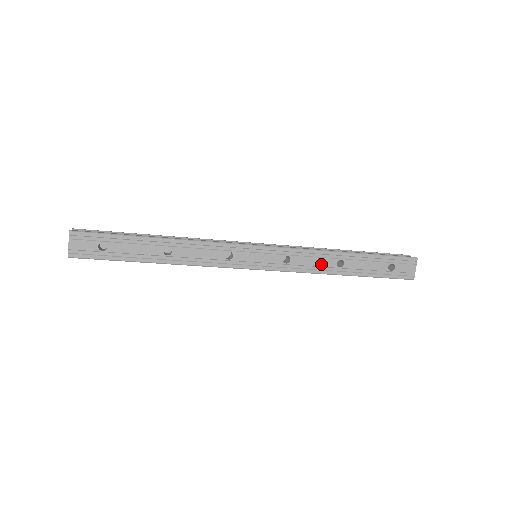
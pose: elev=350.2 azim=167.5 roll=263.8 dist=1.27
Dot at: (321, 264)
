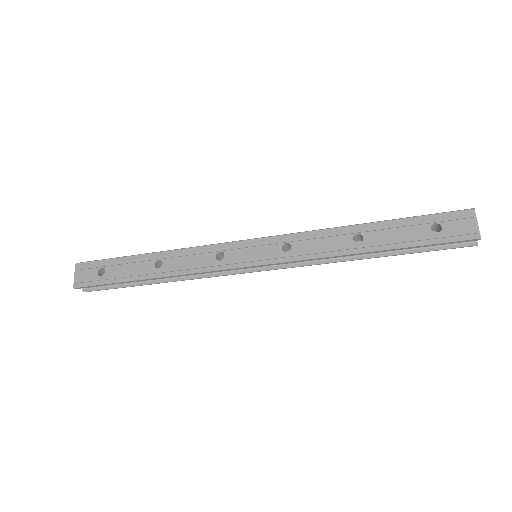
Dot at: (332, 244)
